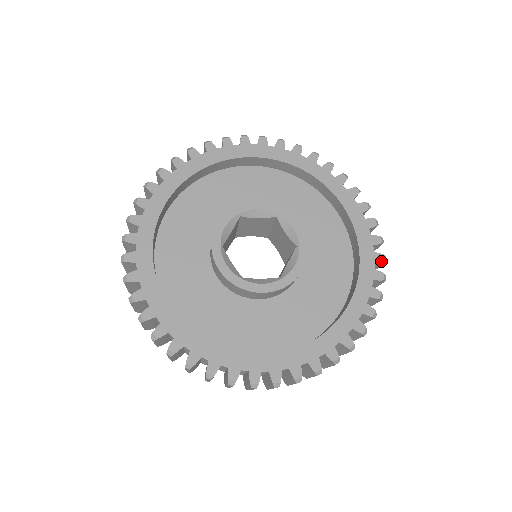
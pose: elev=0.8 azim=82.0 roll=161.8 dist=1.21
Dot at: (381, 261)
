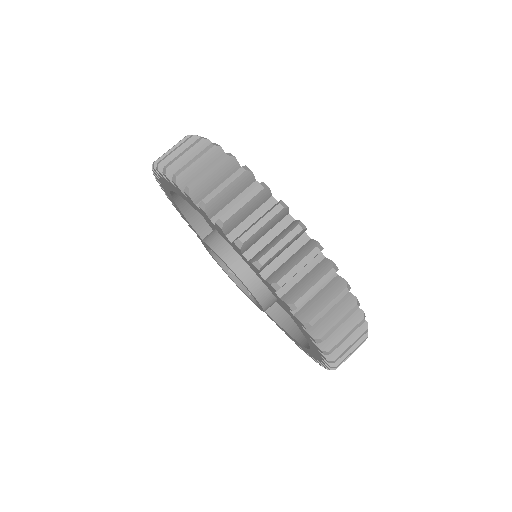
Dot at: occluded
